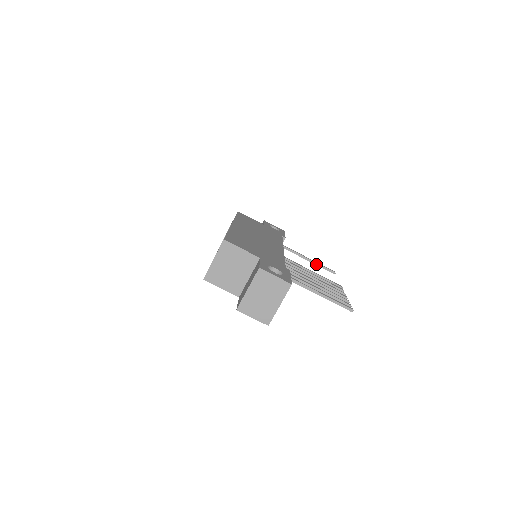
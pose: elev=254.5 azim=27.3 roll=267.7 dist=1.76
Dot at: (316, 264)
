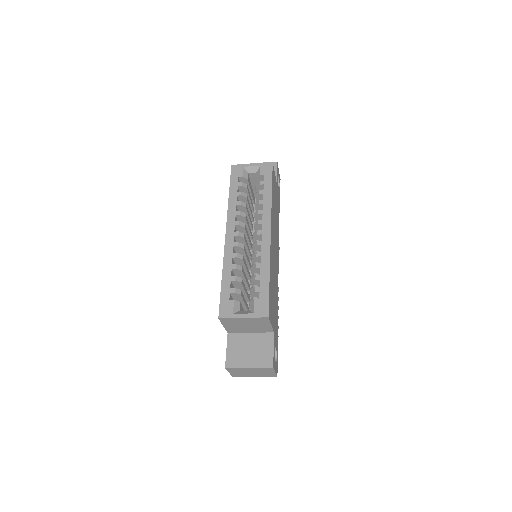
Dot at: occluded
